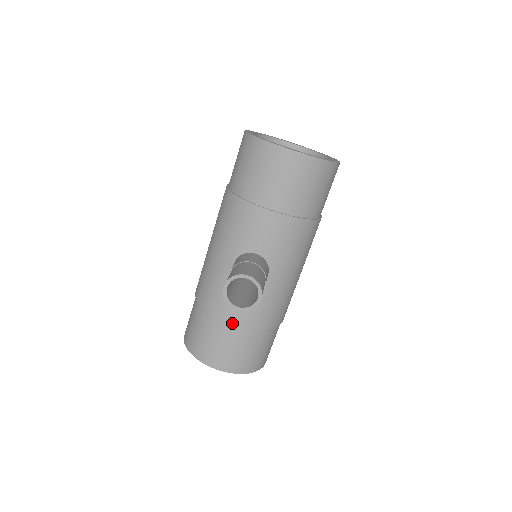
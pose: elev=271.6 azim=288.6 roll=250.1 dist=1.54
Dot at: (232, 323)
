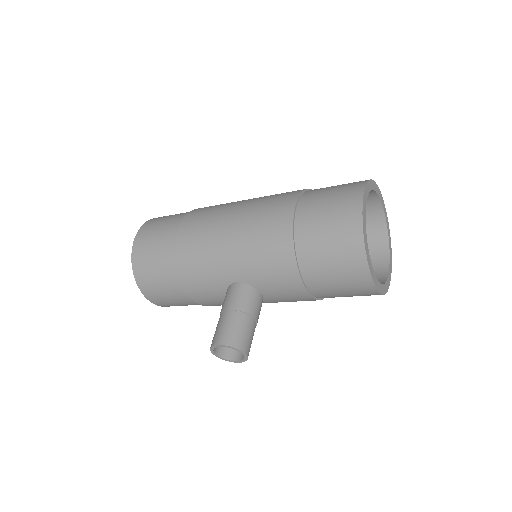
Dot at: (192, 298)
